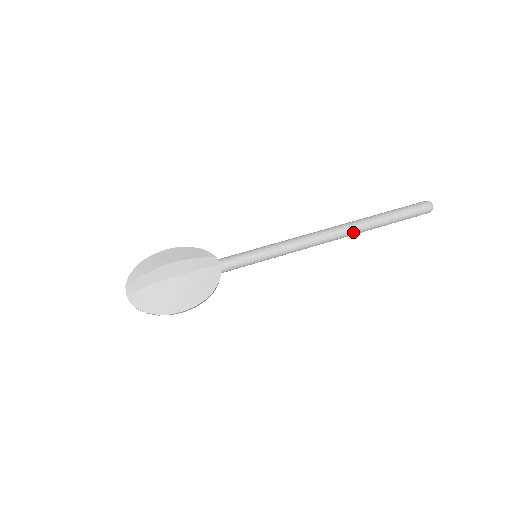
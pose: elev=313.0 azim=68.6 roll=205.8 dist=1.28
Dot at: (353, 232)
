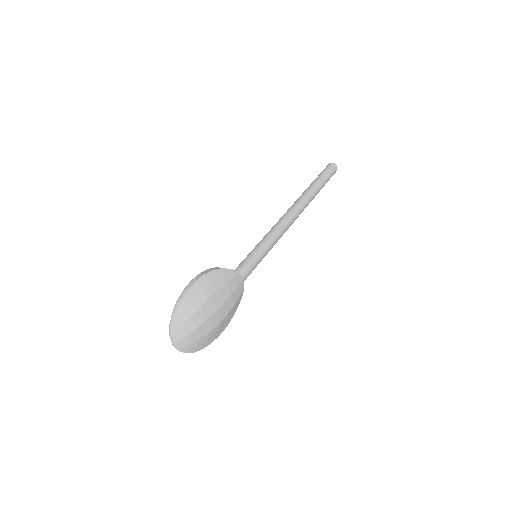
Dot at: occluded
